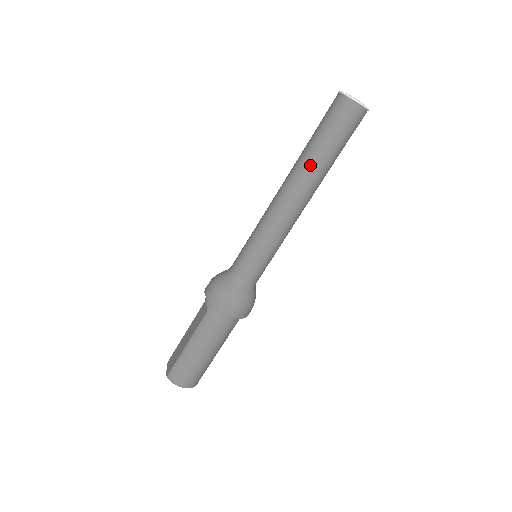
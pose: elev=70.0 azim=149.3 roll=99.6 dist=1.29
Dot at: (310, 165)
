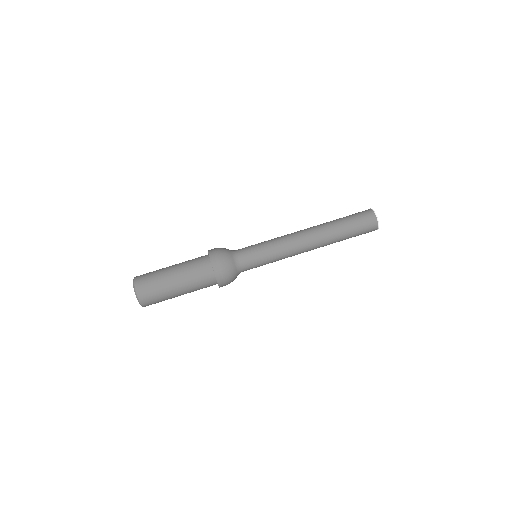
Dot at: (326, 223)
